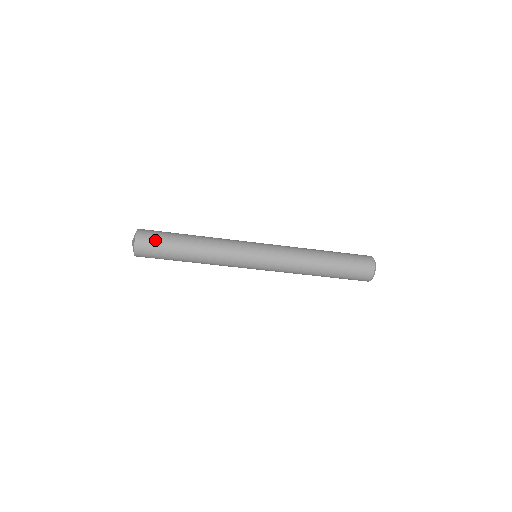
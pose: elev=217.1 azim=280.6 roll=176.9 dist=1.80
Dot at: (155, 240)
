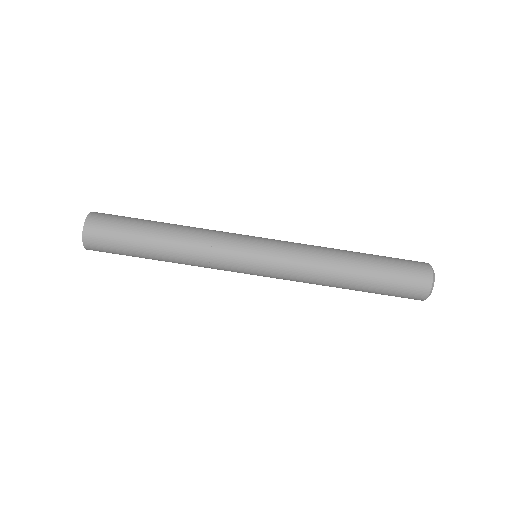
Dot at: (112, 225)
